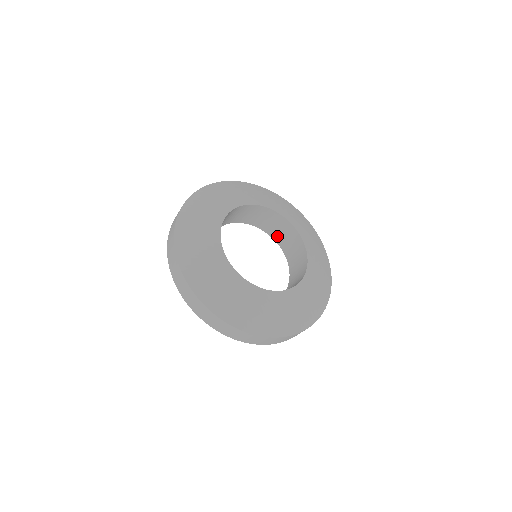
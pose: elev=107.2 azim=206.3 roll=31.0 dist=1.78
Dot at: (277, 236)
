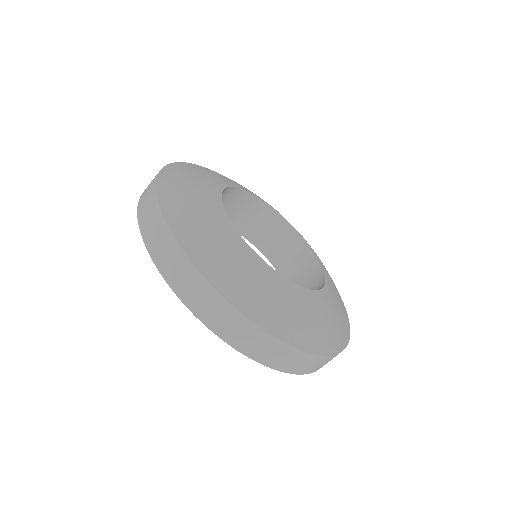
Dot at: (240, 225)
